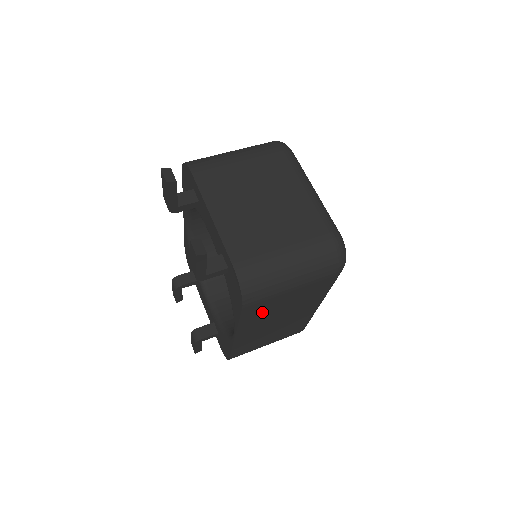
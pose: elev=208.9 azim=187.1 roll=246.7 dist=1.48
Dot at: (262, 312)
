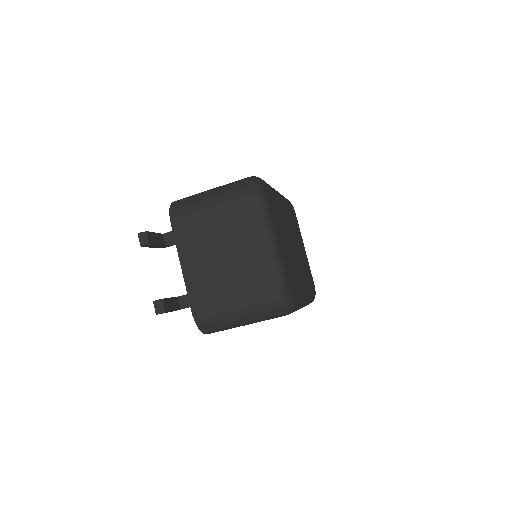
Dot at: occluded
